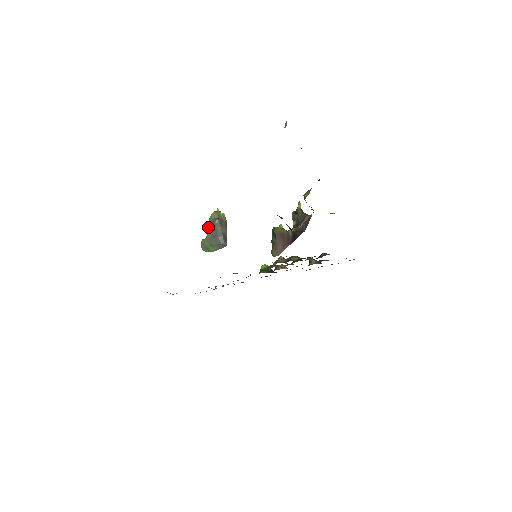
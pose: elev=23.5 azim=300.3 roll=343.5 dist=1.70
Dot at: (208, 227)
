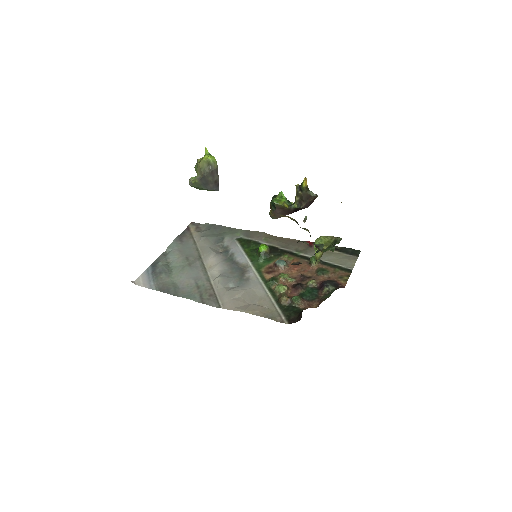
Dot at: (196, 172)
